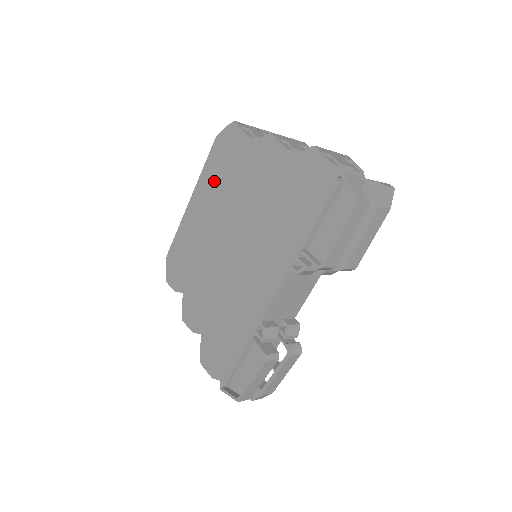
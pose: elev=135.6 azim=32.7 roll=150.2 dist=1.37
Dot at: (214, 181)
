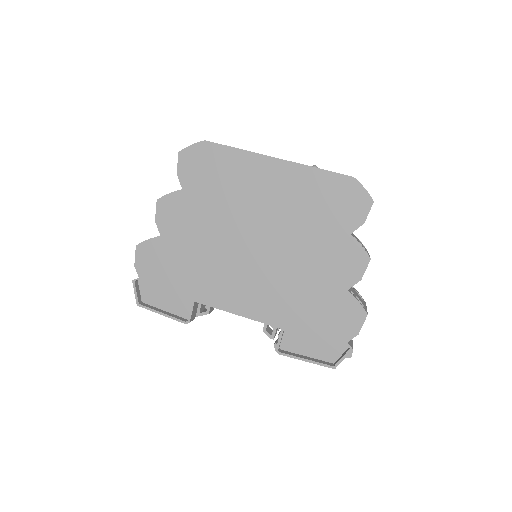
Dot at: (308, 194)
